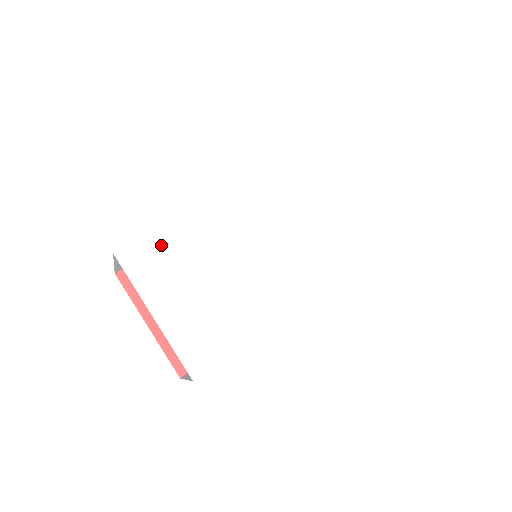
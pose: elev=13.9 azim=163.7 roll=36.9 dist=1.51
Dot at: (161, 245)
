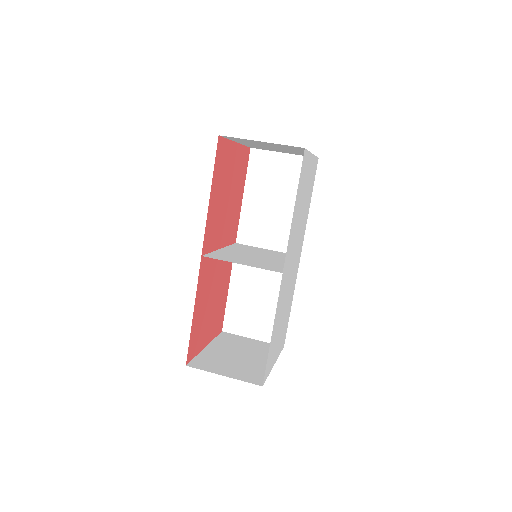
Dot at: (271, 348)
